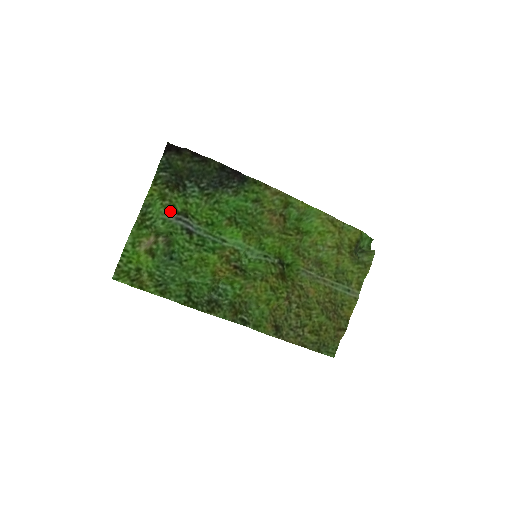
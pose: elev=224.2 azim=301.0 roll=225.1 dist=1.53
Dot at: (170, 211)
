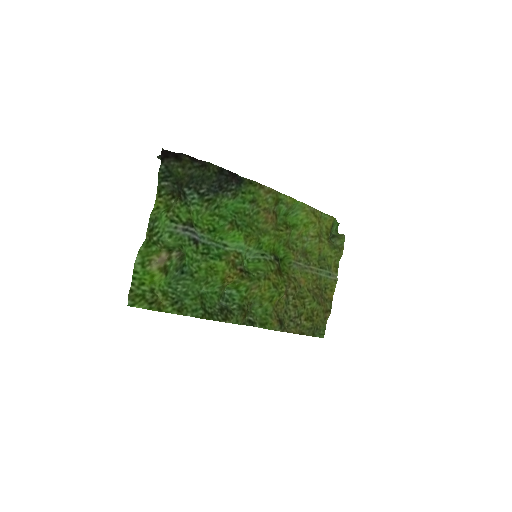
Dot at: (175, 223)
